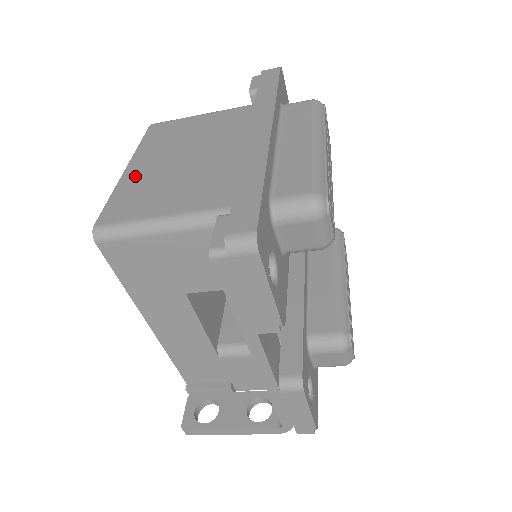
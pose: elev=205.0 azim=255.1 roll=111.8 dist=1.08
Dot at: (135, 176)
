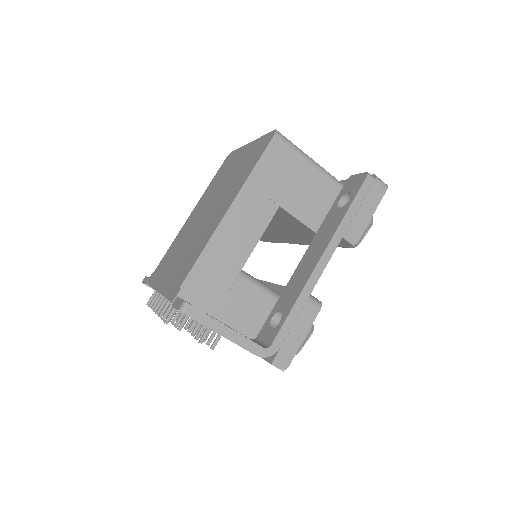
Dot at: occluded
